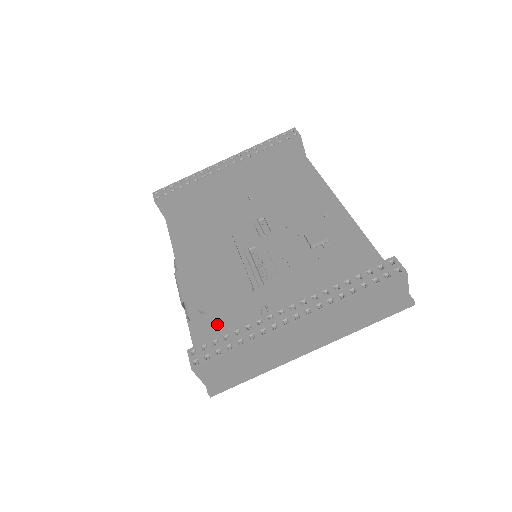
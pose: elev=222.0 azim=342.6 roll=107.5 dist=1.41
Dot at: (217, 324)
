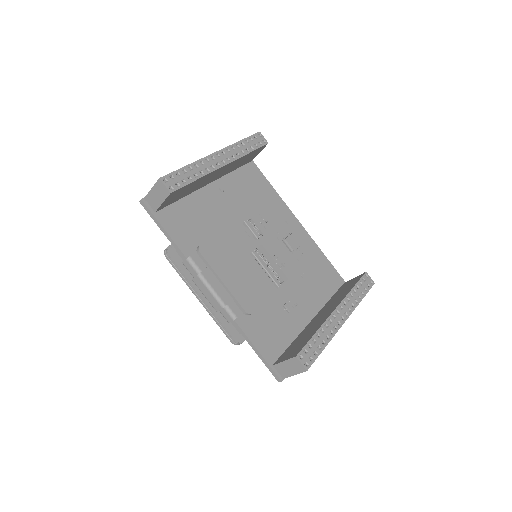
Dot at: (259, 322)
